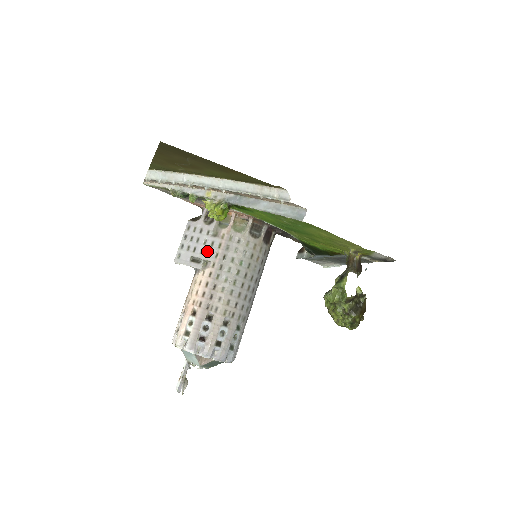
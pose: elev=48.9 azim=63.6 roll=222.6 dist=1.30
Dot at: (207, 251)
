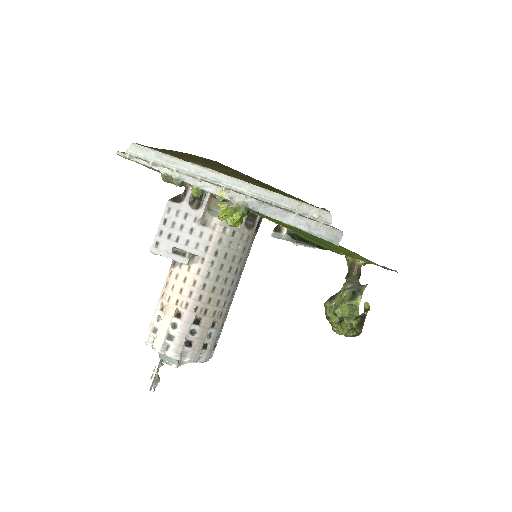
Dot at: (194, 243)
